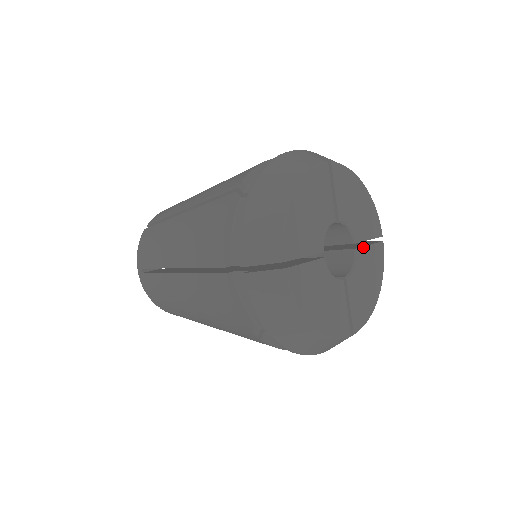
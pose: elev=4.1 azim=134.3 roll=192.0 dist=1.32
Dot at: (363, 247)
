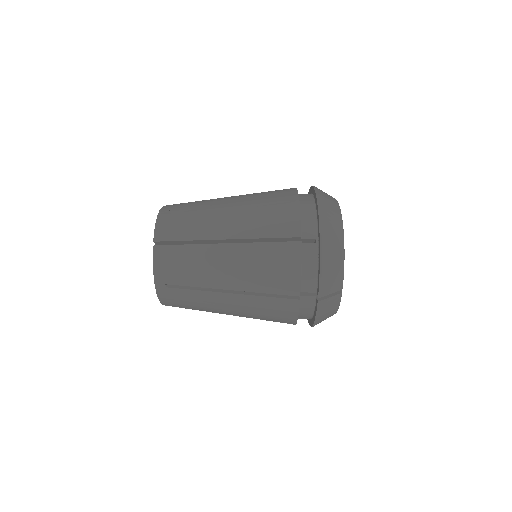
Dot at: occluded
